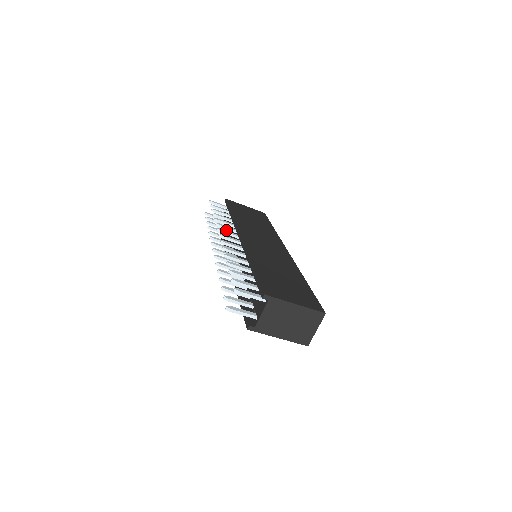
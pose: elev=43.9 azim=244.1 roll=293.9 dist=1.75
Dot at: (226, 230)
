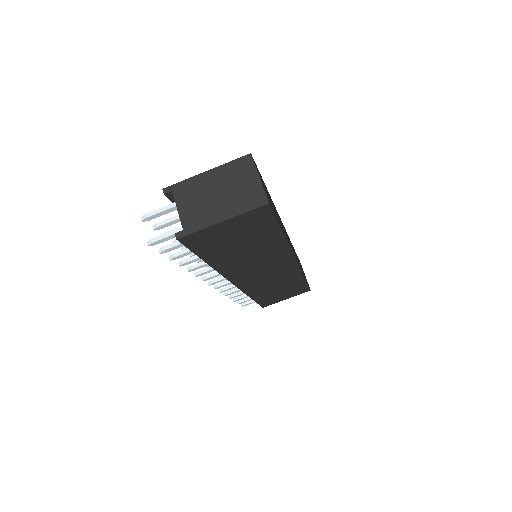
Dot at: occluded
